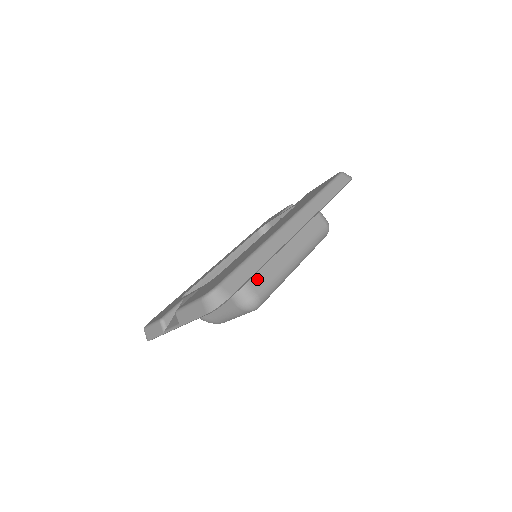
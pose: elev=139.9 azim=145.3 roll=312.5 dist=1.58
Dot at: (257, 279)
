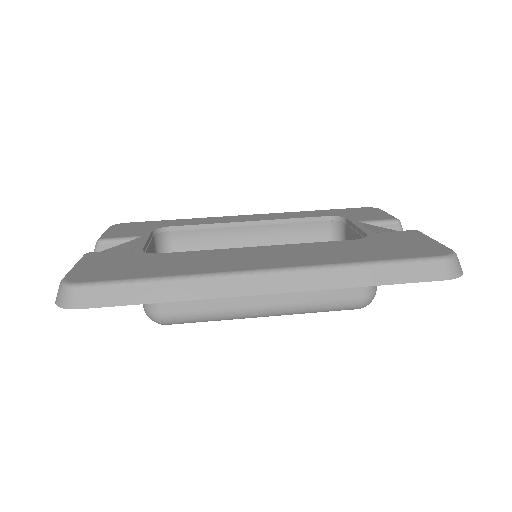
Dot at: occluded
